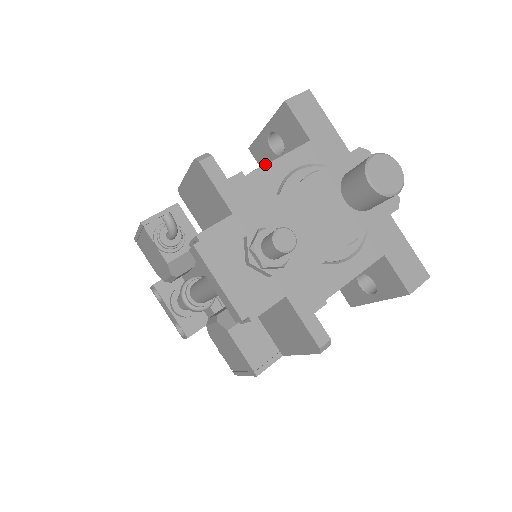
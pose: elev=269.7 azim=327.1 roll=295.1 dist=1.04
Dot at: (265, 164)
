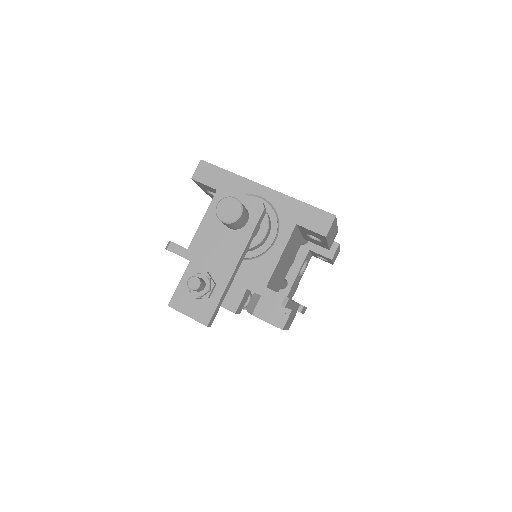
Dot at: occluded
